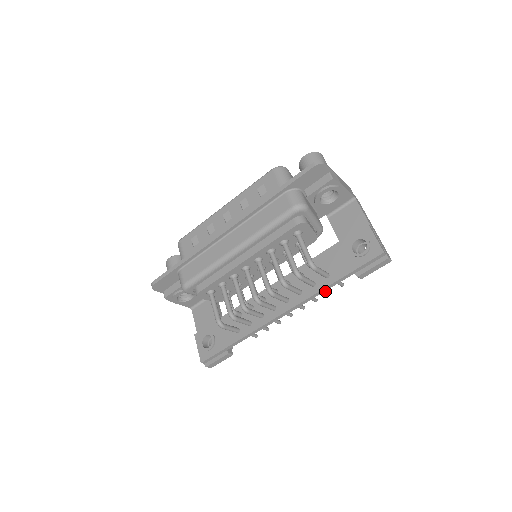
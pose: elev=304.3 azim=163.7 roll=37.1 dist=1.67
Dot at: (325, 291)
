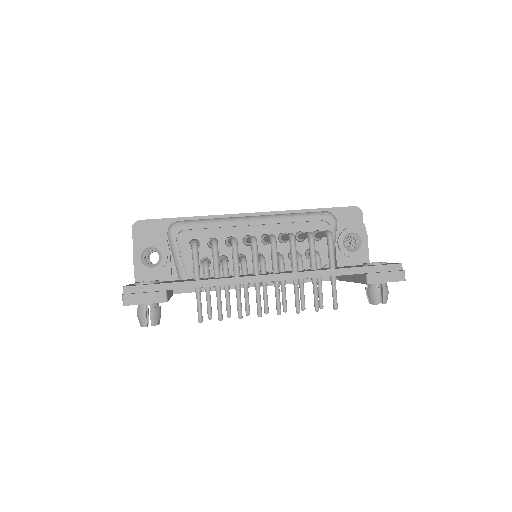
Dot at: (317, 297)
